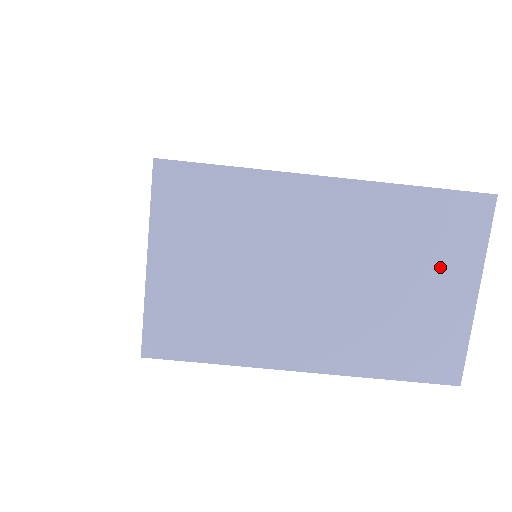
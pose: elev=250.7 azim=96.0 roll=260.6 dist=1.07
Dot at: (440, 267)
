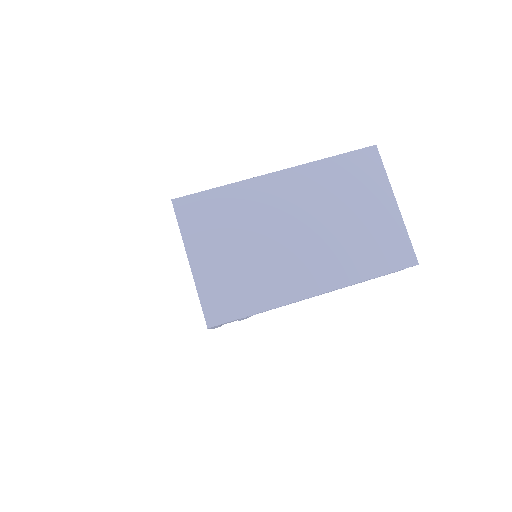
Dot at: (366, 197)
